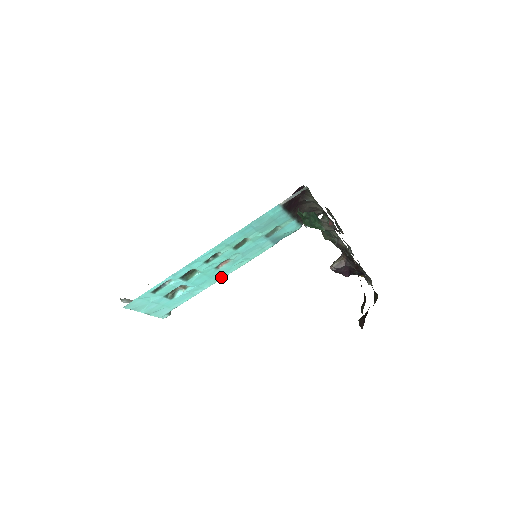
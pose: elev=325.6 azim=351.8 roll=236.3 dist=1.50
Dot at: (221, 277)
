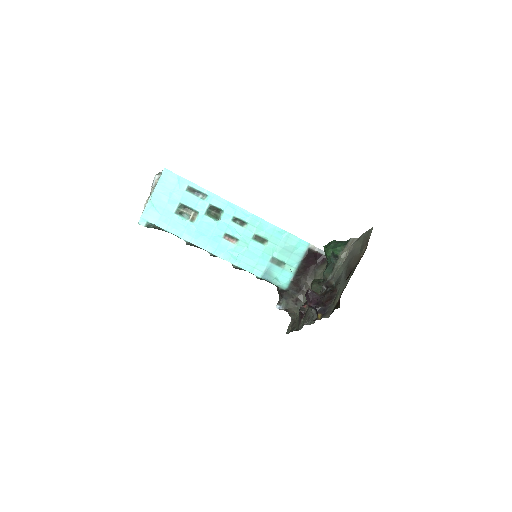
Dot at: (210, 249)
